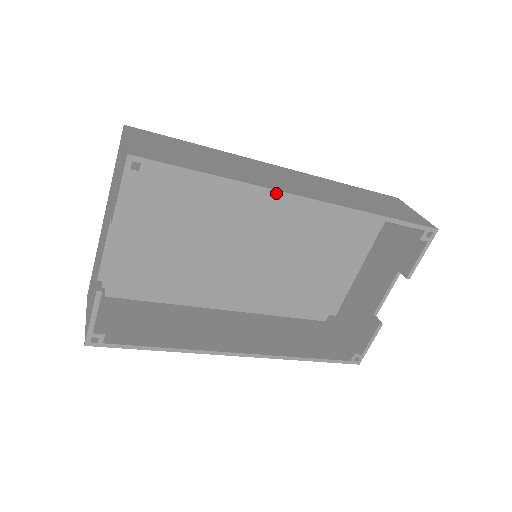
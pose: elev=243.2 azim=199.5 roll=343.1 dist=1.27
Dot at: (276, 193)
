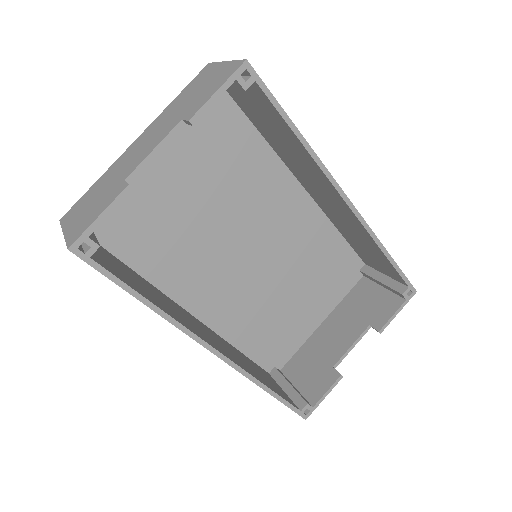
Dot at: (331, 179)
